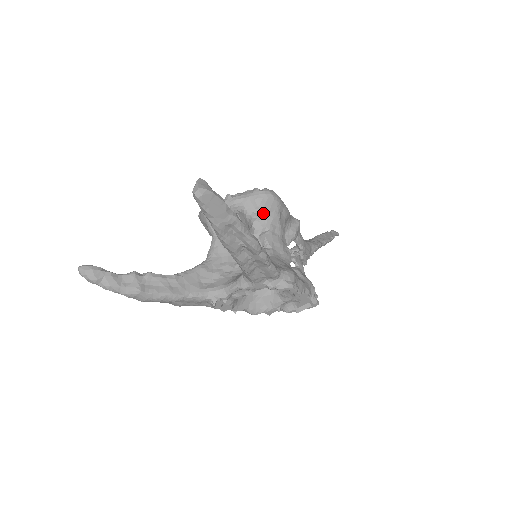
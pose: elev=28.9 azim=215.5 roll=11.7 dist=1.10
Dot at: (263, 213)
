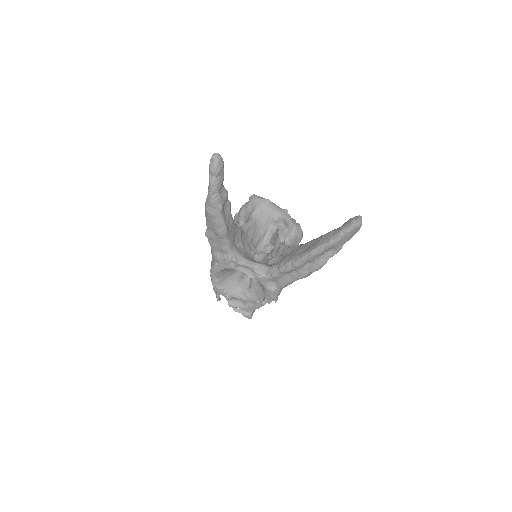
Dot at: (290, 241)
